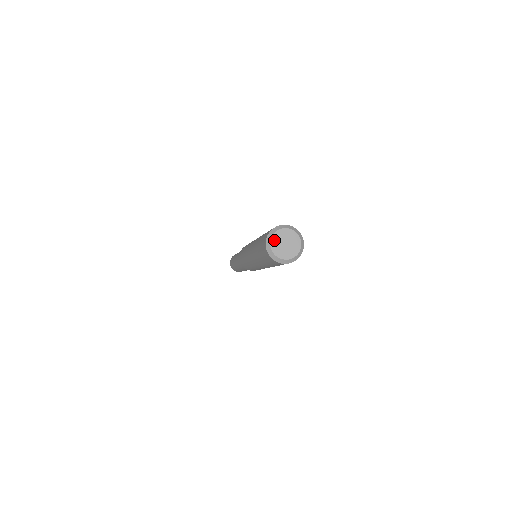
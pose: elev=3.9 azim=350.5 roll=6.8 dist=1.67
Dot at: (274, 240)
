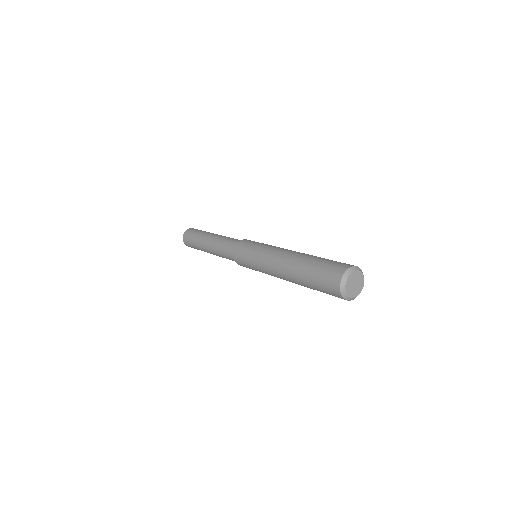
Dot at: (347, 288)
